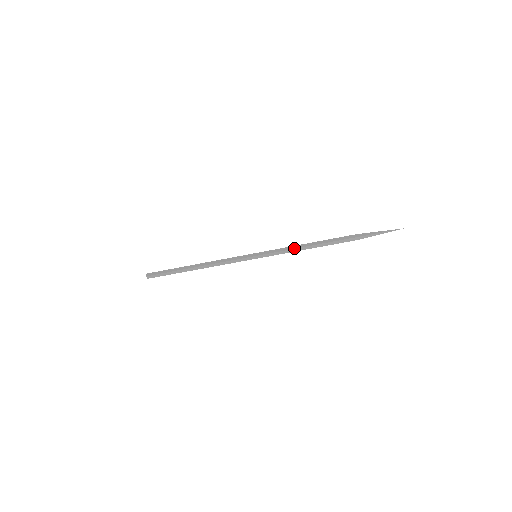
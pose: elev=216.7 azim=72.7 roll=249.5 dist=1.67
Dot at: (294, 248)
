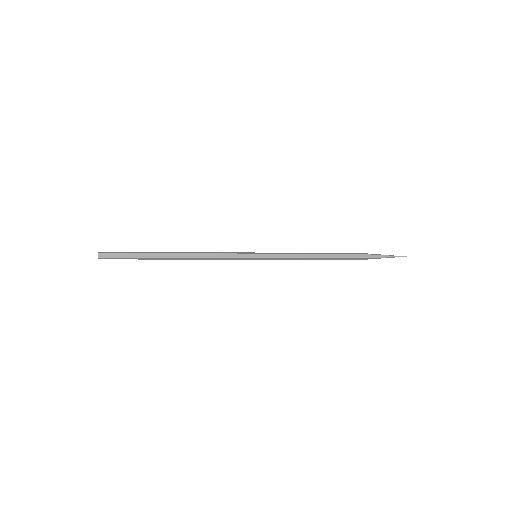
Dot at: (302, 257)
